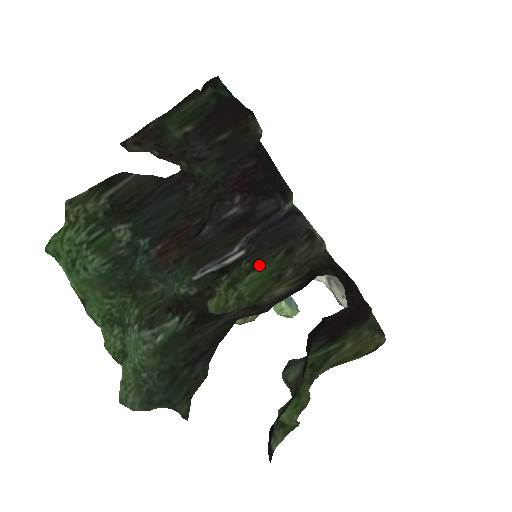
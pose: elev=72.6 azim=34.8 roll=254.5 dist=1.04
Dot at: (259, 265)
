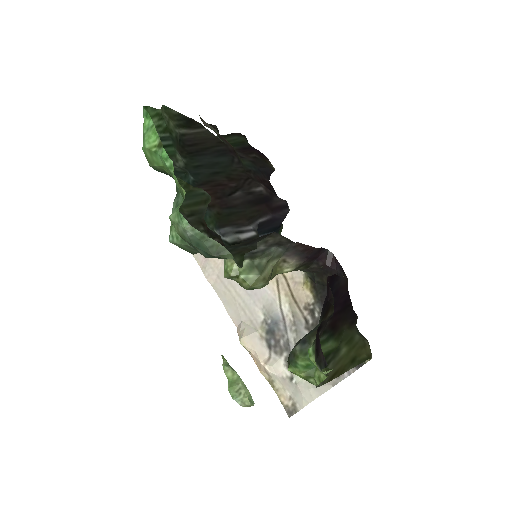
Dot at: occluded
